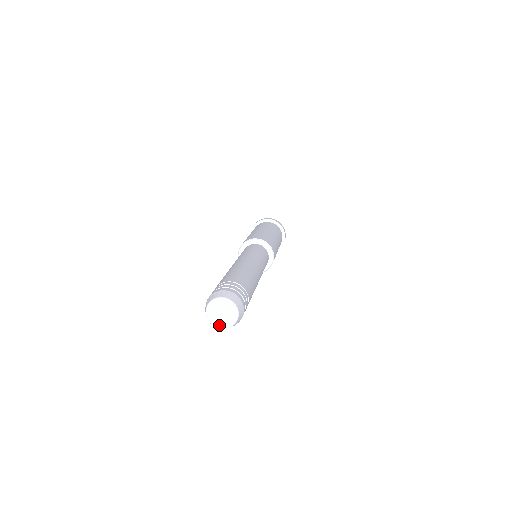
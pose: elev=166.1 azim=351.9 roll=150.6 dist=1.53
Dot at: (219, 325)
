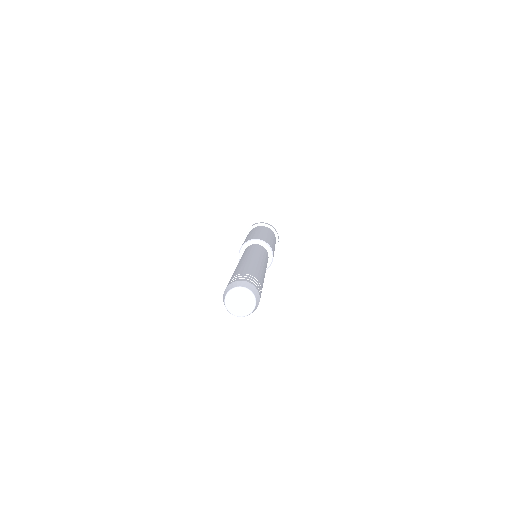
Dot at: (231, 310)
